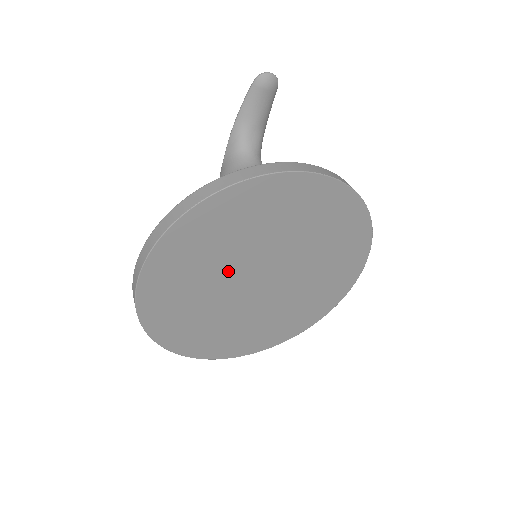
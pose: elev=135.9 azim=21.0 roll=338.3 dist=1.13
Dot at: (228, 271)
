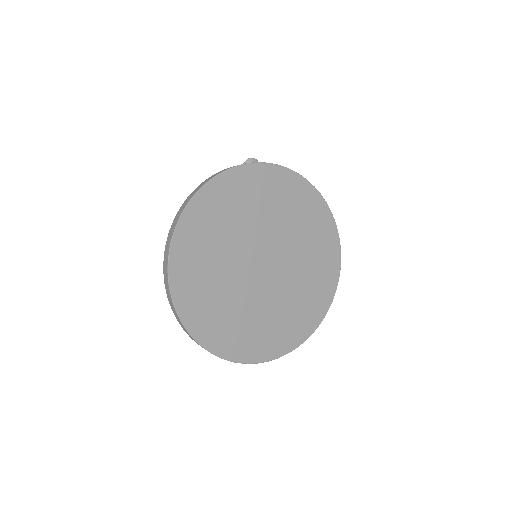
Dot at: (240, 244)
